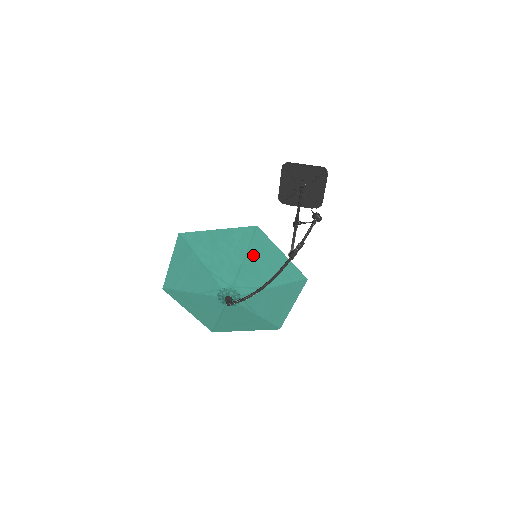
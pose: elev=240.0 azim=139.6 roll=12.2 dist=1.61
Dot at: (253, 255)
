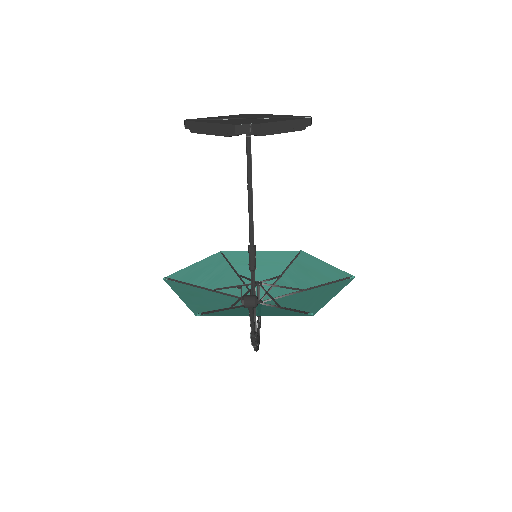
Dot at: (229, 311)
